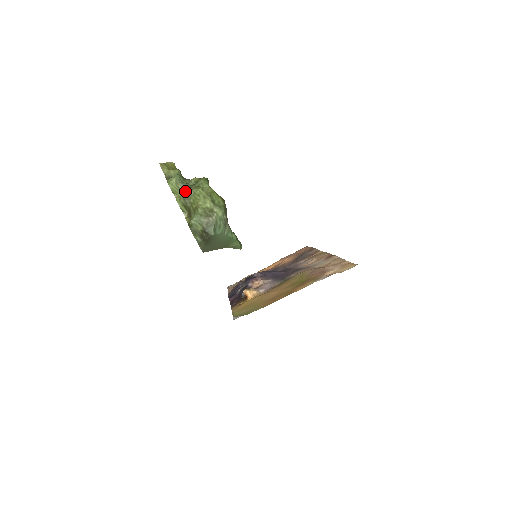
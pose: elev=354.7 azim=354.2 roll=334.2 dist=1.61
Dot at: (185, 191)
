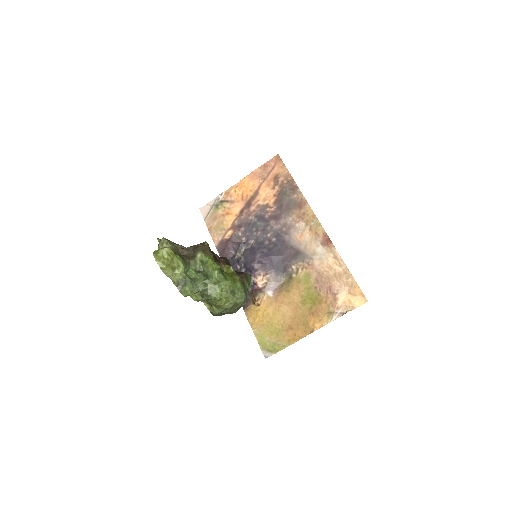
Dot at: (202, 294)
